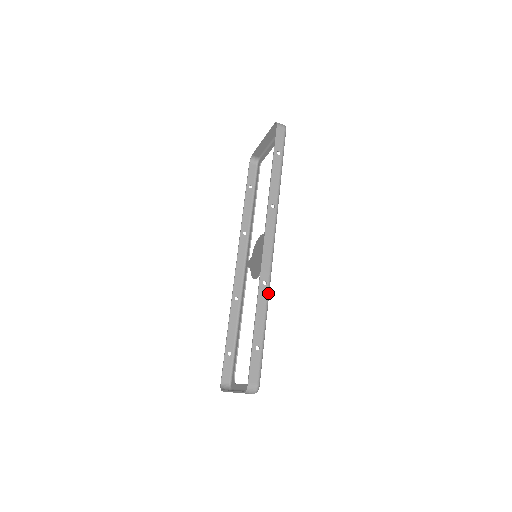
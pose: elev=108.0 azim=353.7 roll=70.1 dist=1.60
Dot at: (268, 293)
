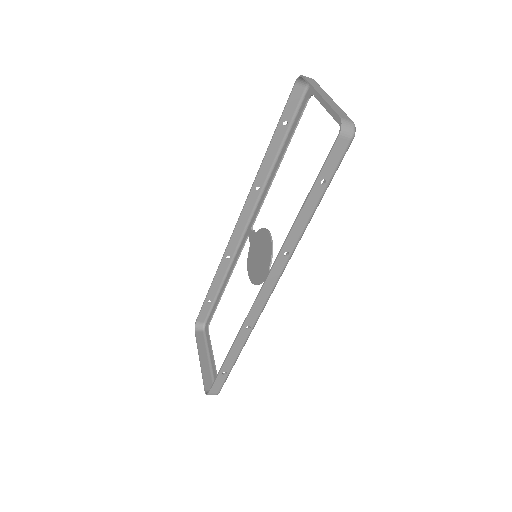
Dot at: (249, 334)
